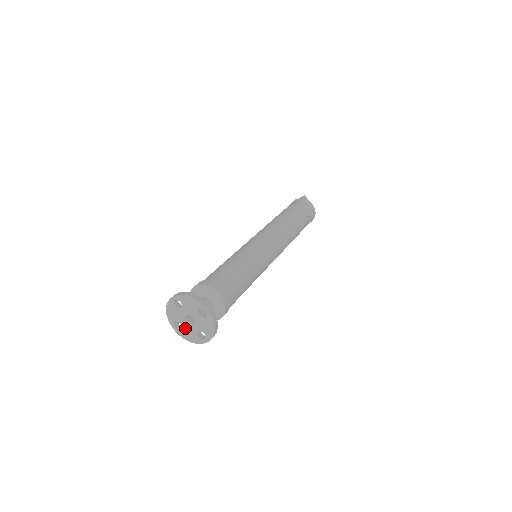
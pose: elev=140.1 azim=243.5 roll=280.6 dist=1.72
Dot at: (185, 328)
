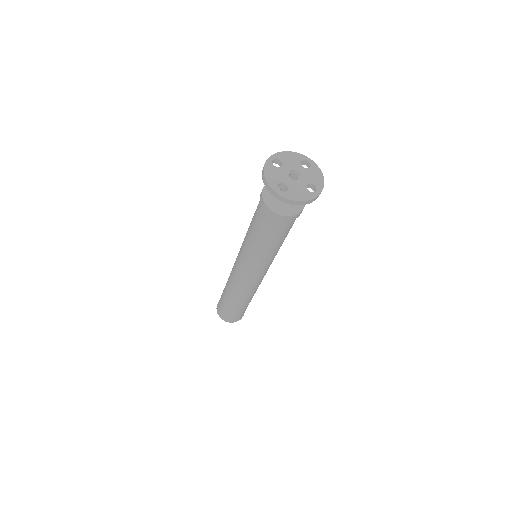
Dot at: (291, 187)
